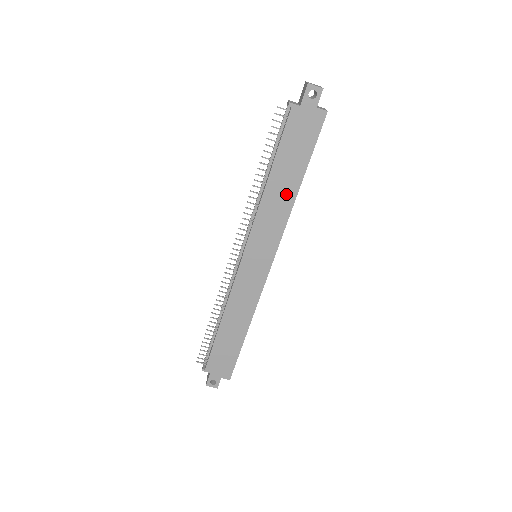
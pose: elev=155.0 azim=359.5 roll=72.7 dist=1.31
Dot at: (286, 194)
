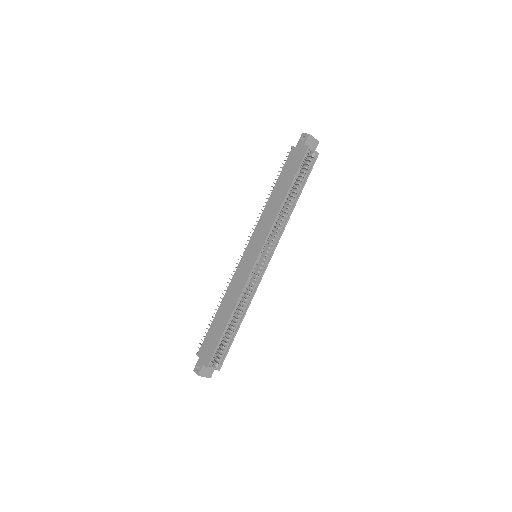
Dot at: (277, 203)
